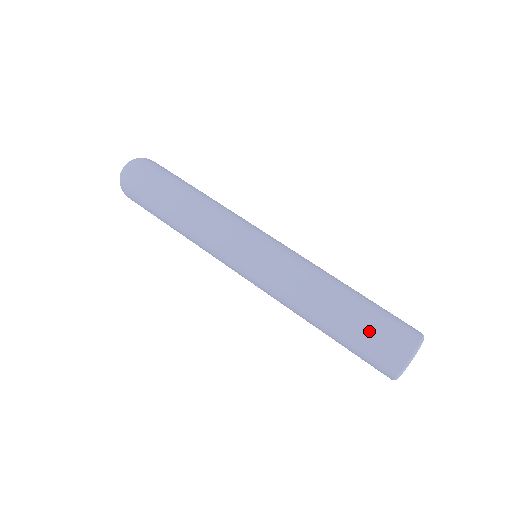
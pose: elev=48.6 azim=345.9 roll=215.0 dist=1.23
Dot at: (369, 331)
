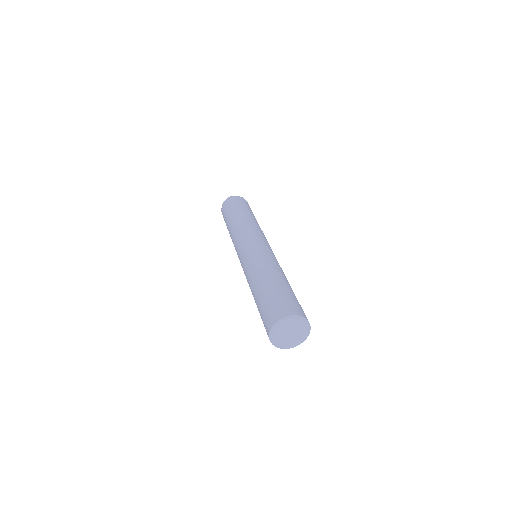
Dot at: (275, 296)
